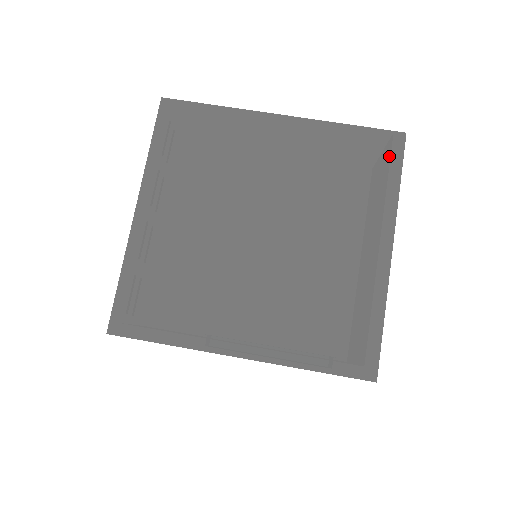
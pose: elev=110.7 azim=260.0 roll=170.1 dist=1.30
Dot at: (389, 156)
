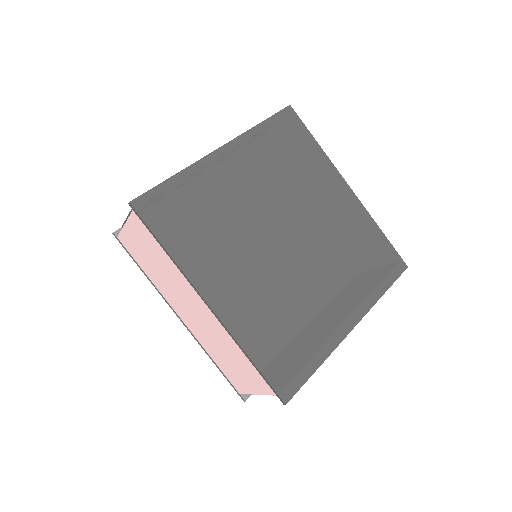
Dot at: (390, 270)
